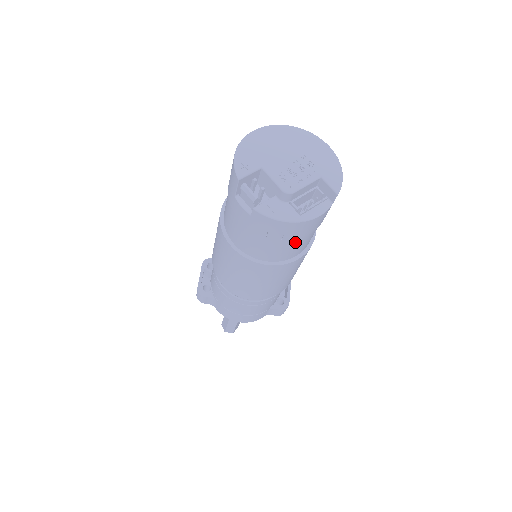
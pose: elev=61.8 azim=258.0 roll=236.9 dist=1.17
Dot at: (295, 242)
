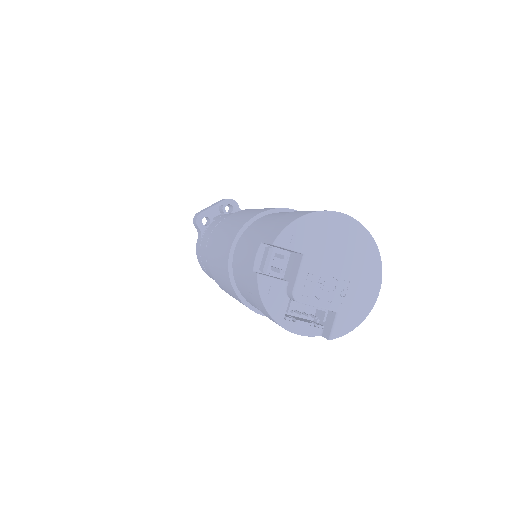
Dot at: occluded
